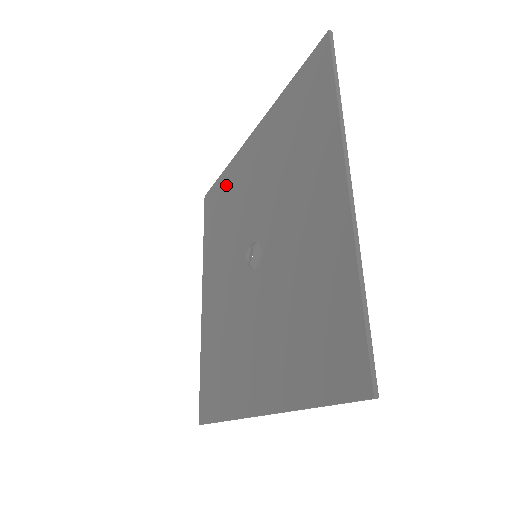
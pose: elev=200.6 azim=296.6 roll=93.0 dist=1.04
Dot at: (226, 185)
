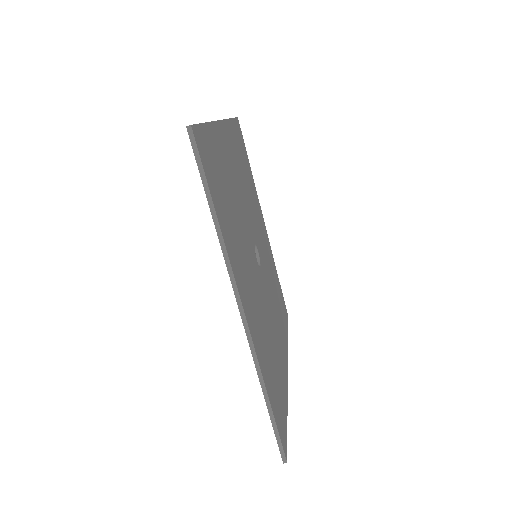
Dot at: occluded
